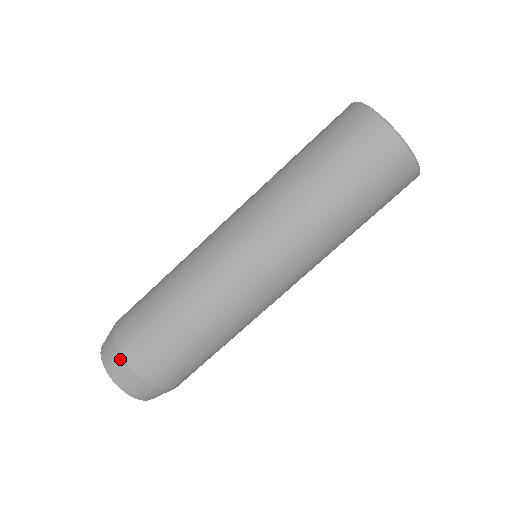
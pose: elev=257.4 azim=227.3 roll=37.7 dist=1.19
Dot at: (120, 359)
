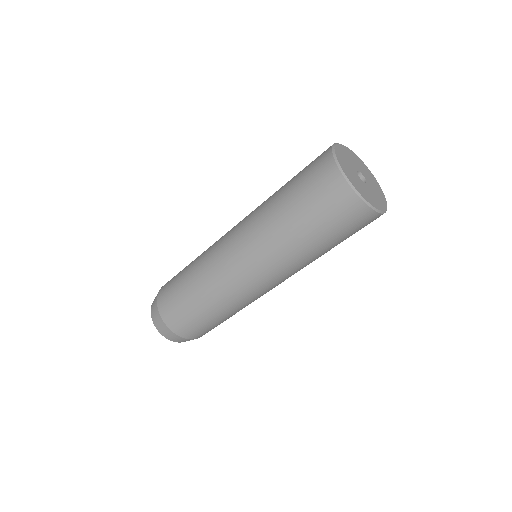
Dot at: occluded
